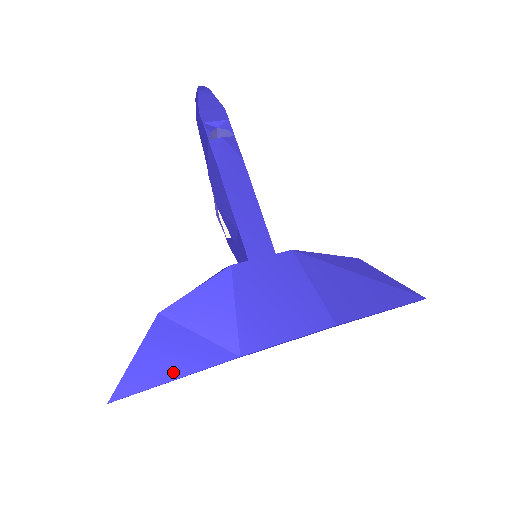
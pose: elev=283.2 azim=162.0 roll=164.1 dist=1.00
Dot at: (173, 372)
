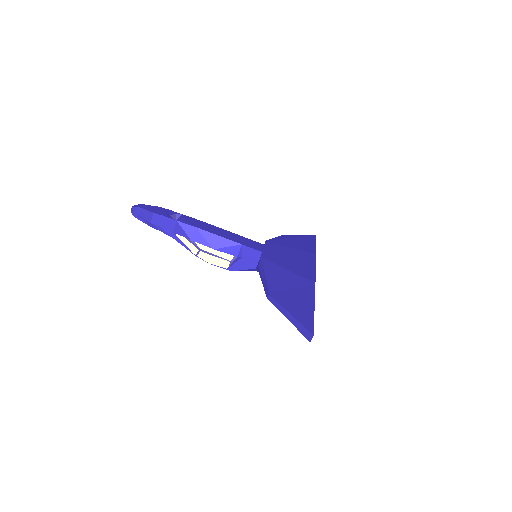
Dot at: (309, 306)
